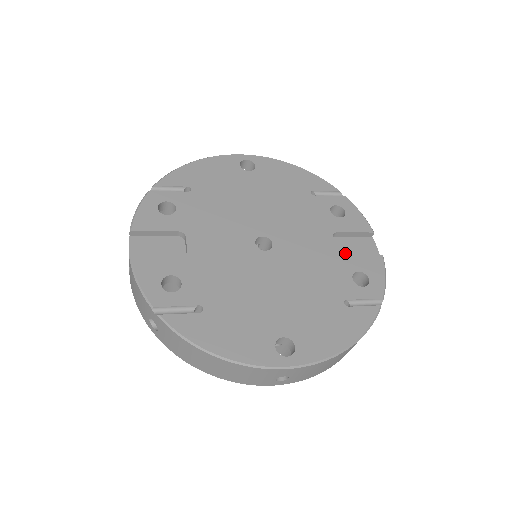
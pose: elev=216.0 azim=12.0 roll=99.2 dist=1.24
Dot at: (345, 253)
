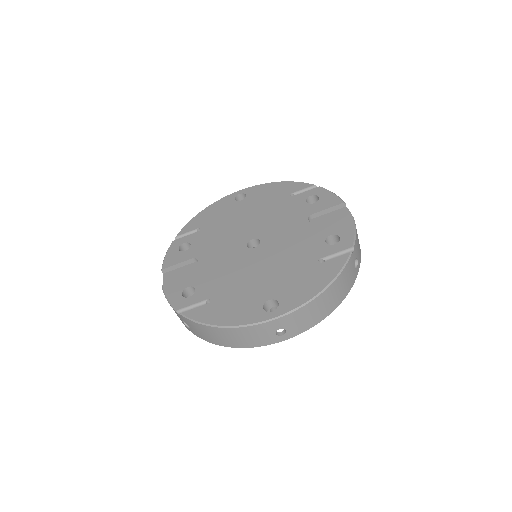
Dot at: occluded
